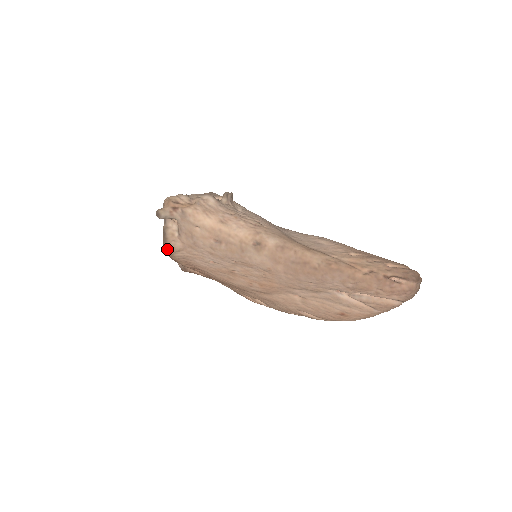
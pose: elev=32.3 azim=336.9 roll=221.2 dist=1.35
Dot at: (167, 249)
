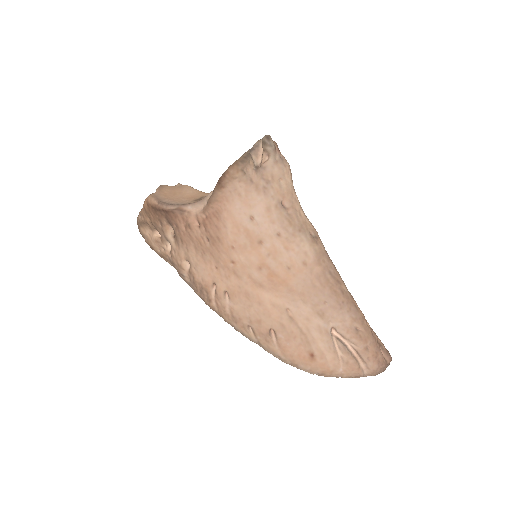
Dot at: (237, 168)
